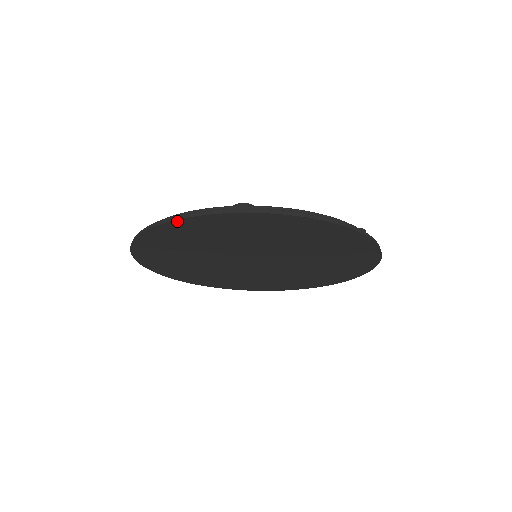
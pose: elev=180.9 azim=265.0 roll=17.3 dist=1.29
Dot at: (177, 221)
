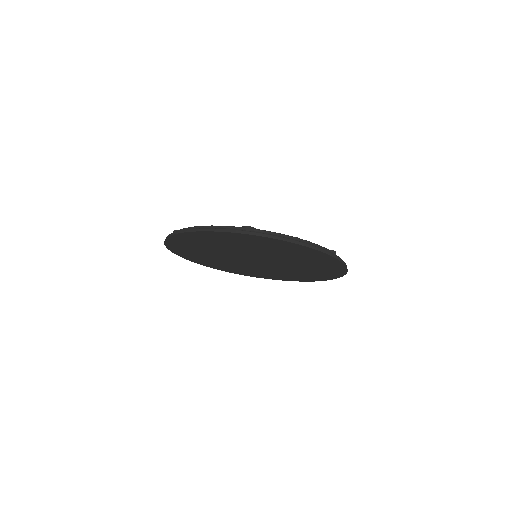
Dot at: (201, 232)
